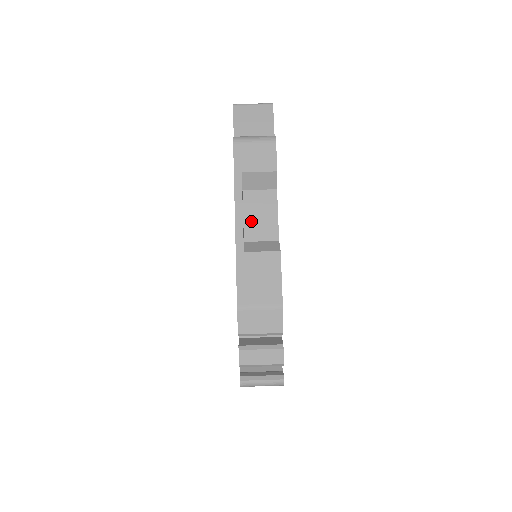
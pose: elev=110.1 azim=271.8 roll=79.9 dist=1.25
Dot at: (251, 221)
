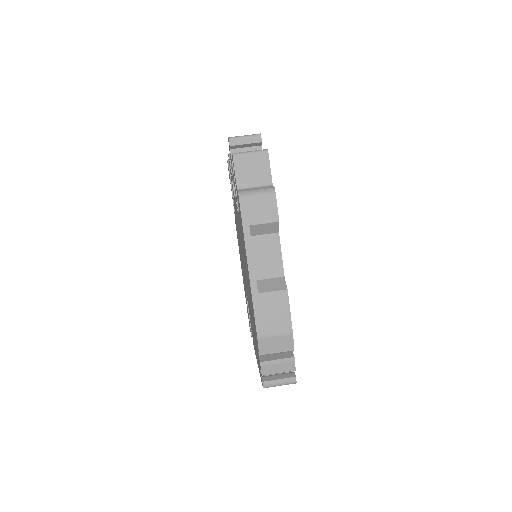
Dot at: (260, 262)
